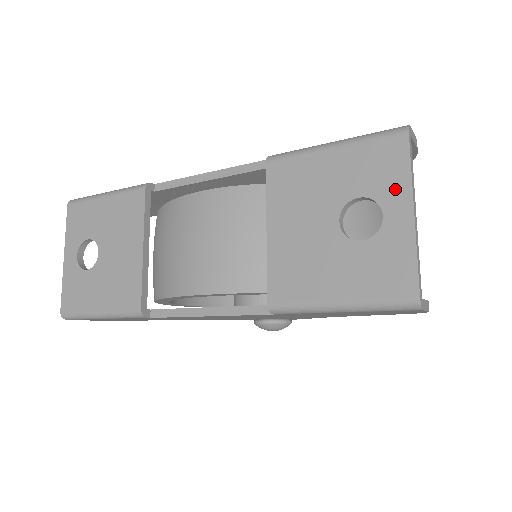
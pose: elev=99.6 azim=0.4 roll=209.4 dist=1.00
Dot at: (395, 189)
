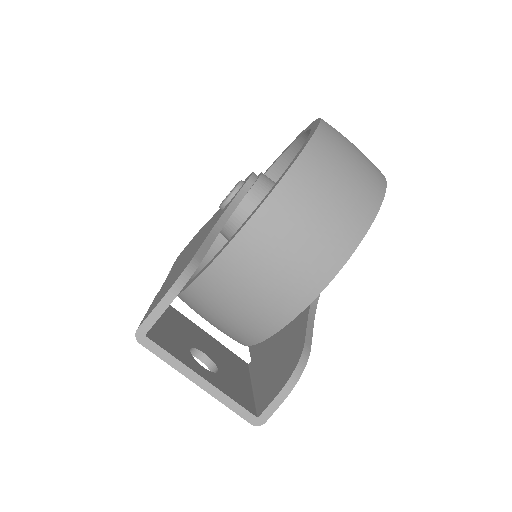
Dot at: occluded
